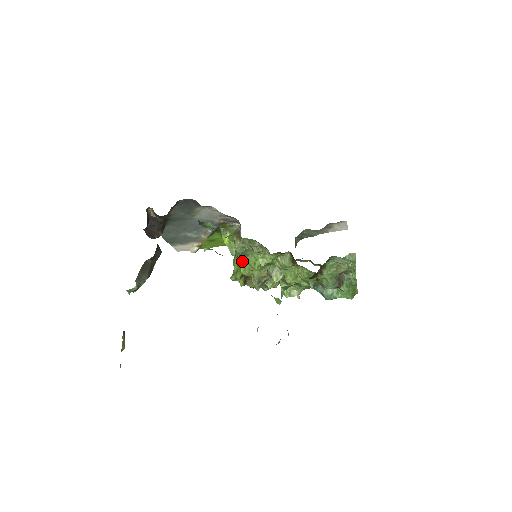
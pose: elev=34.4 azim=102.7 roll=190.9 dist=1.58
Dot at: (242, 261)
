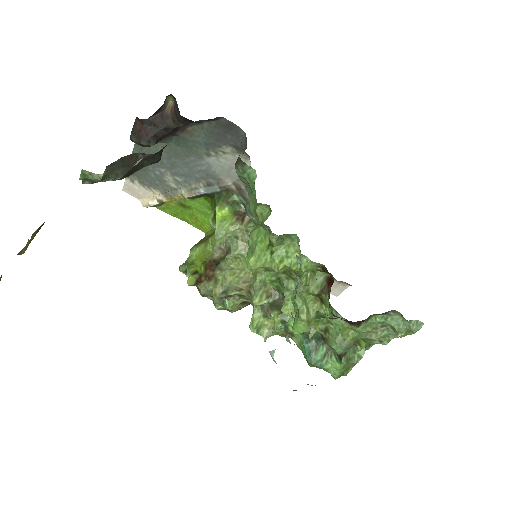
Dot at: (262, 247)
